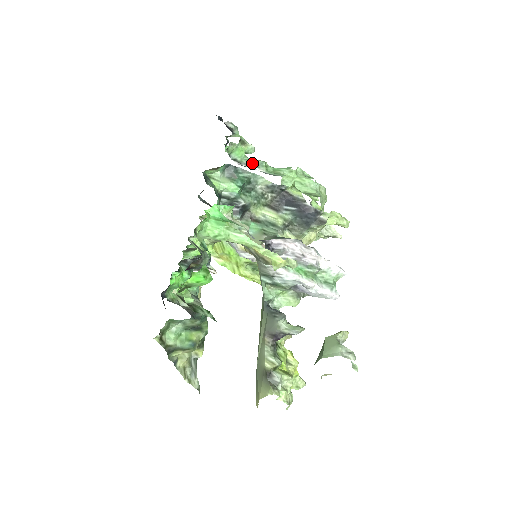
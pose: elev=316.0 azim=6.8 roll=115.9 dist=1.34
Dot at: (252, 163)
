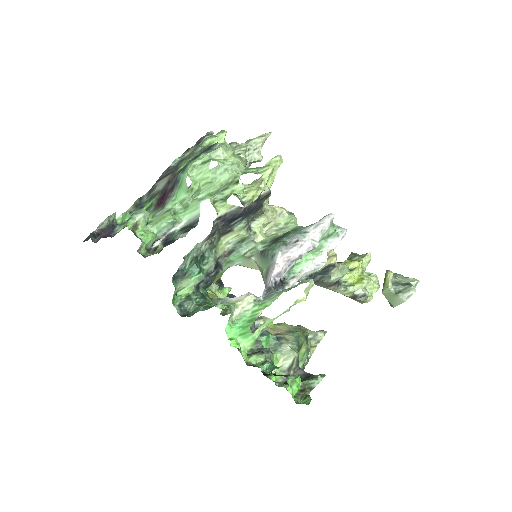
Dot at: (165, 229)
